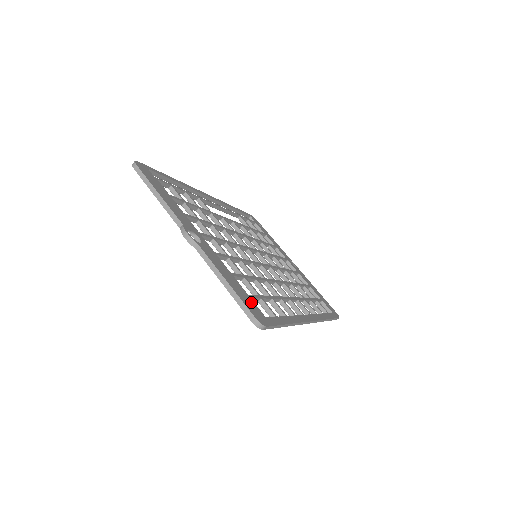
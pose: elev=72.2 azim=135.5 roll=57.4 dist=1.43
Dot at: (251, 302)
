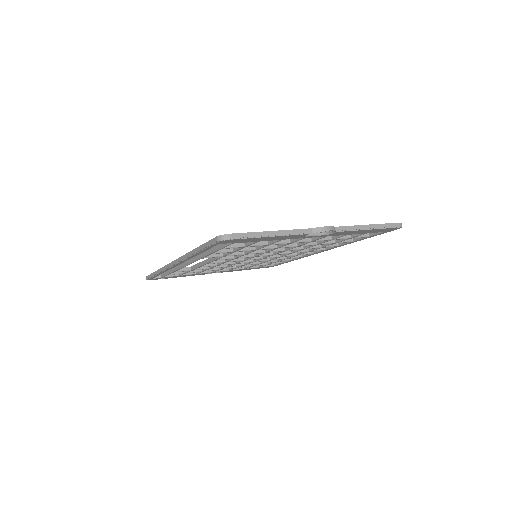
Dot at: occluded
